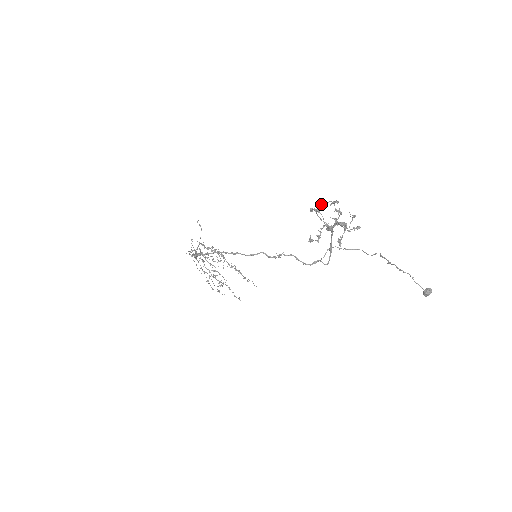
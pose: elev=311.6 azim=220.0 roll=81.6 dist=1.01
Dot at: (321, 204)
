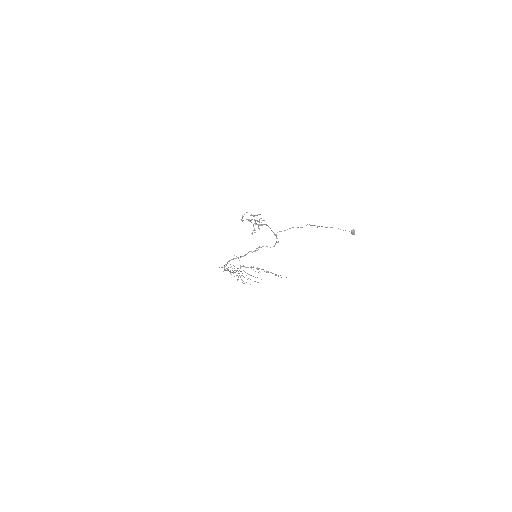
Dot at: (242, 216)
